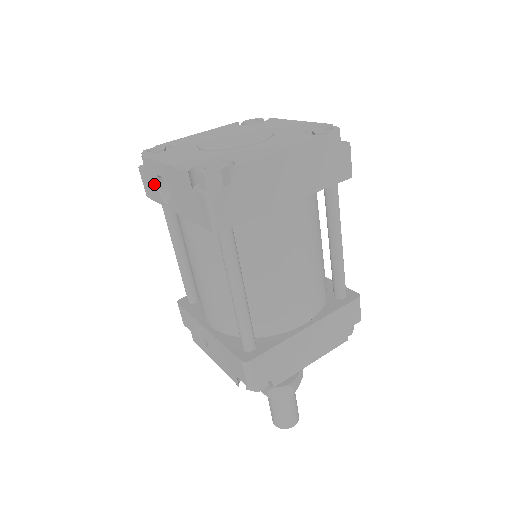
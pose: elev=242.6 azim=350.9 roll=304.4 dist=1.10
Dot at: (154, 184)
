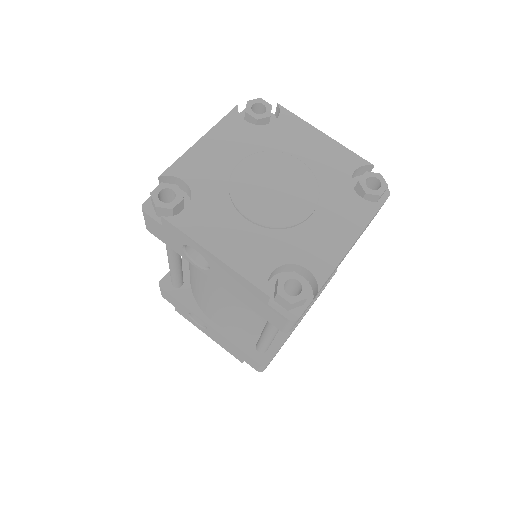
Dot at: (177, 243)
